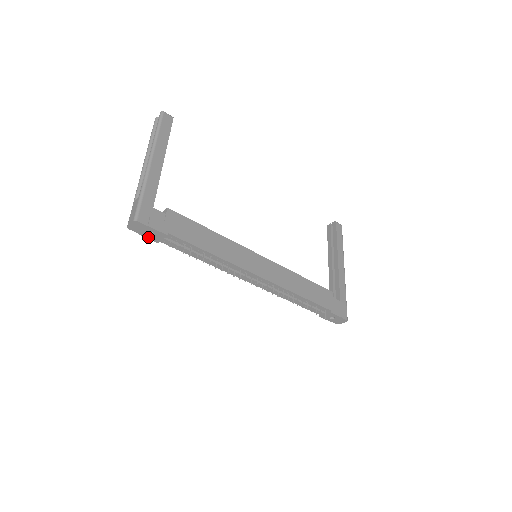
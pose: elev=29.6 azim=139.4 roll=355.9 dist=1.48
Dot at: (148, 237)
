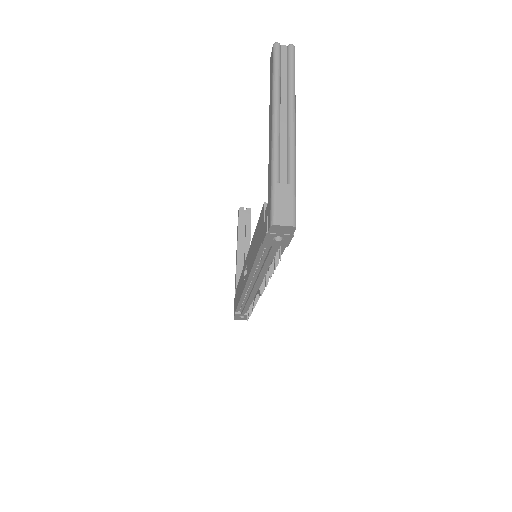
Dot at: (268, 238)
